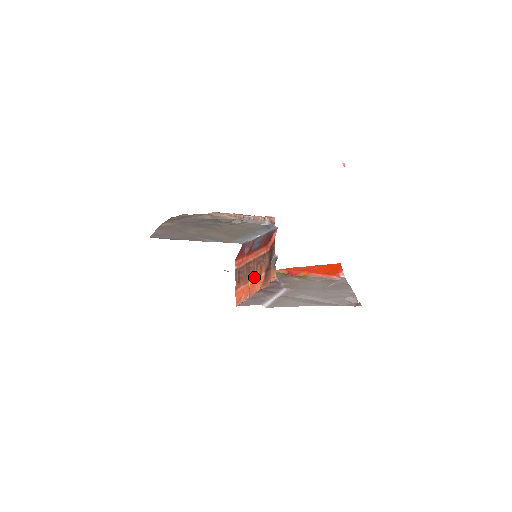
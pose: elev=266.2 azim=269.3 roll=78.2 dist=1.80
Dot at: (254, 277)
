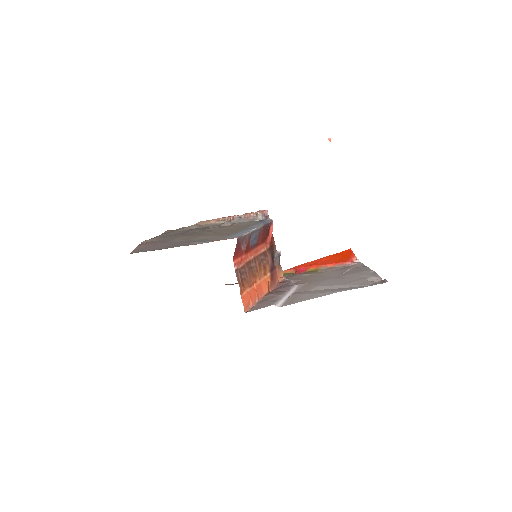
Dot at: (259, 278)
